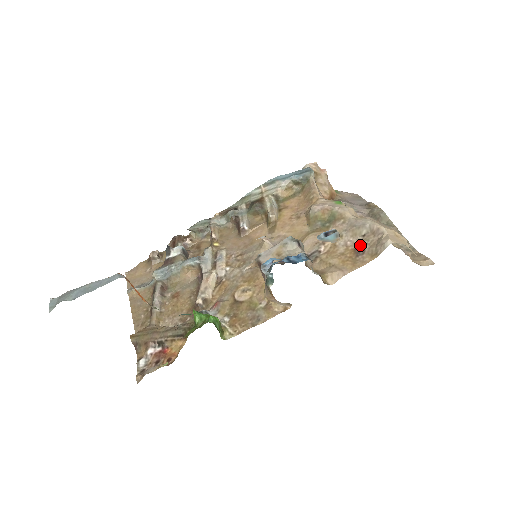
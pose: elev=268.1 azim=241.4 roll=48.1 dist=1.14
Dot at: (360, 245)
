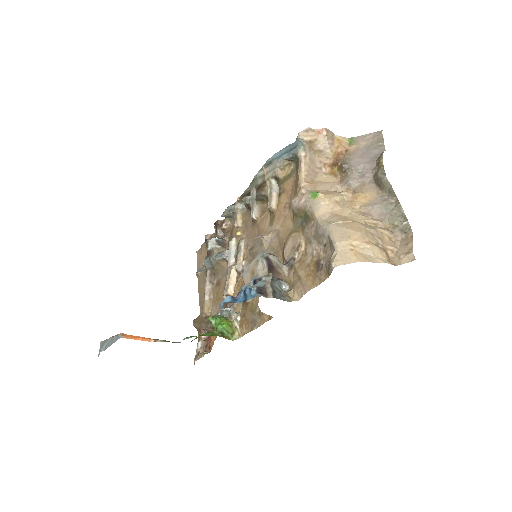
Dot at: (320, 258)
